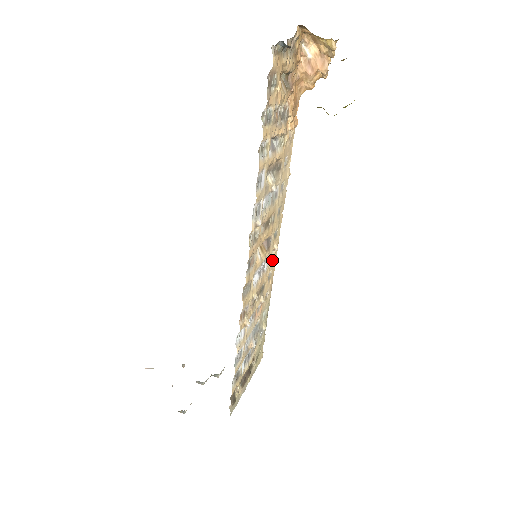
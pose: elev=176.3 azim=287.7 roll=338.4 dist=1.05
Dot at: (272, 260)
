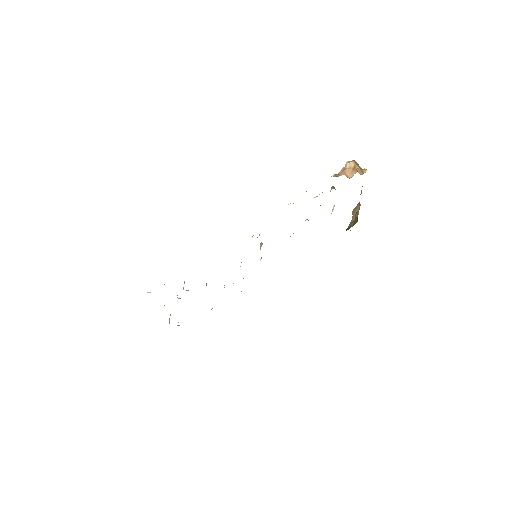
Dot at: occluded
